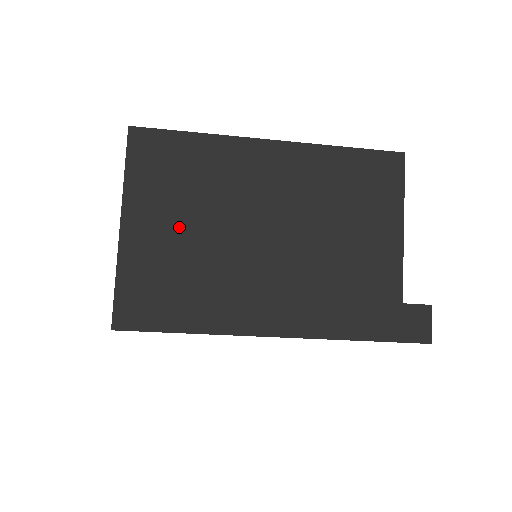
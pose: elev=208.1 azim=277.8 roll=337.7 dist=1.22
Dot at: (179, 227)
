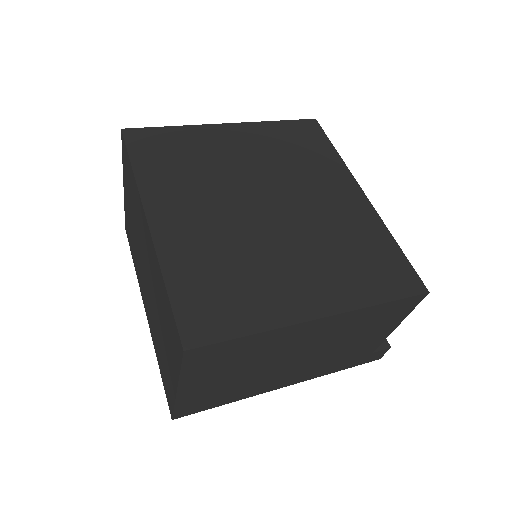
Dot at: (226, 377)
